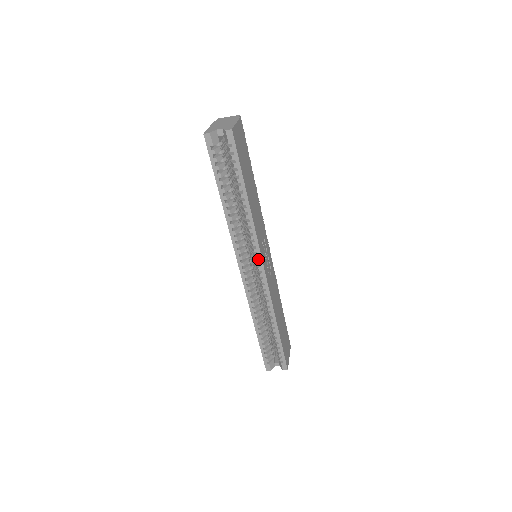
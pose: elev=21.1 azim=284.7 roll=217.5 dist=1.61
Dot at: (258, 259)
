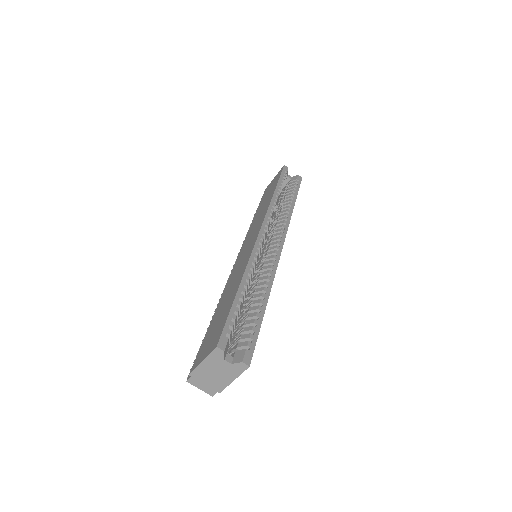
Dot at: (278, 239)
